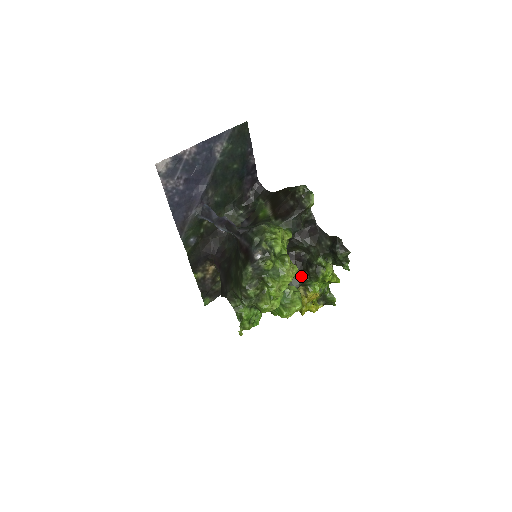
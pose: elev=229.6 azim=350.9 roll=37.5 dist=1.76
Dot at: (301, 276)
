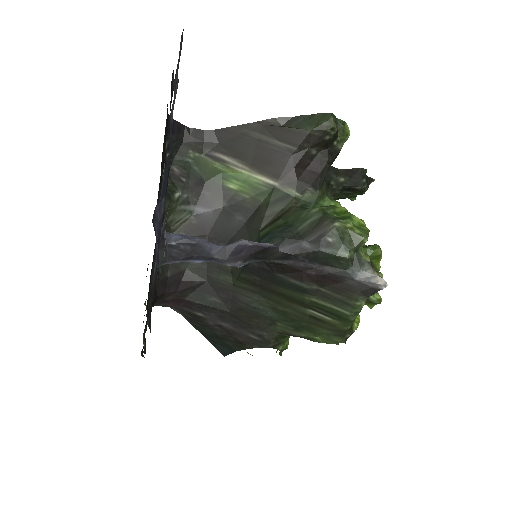
Dot at: occluded
